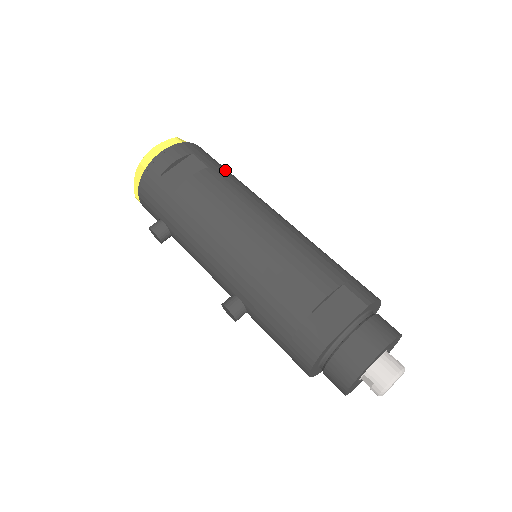
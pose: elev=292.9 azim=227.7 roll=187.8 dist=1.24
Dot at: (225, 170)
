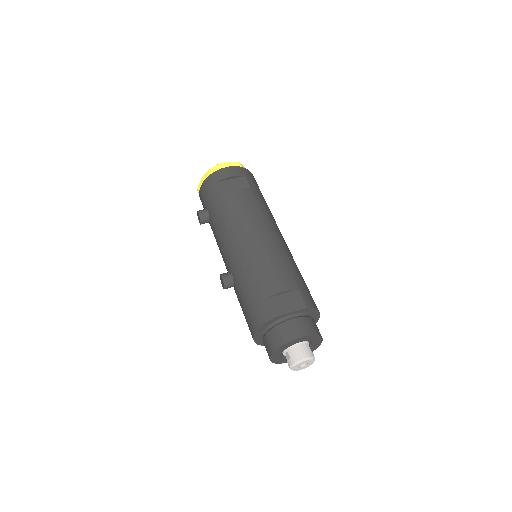
Dot at: (261, 195)
